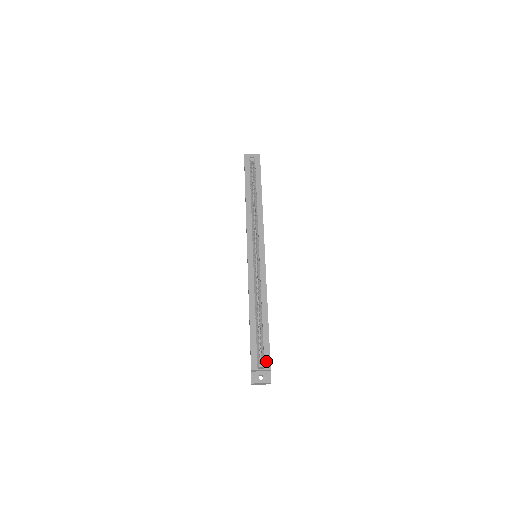
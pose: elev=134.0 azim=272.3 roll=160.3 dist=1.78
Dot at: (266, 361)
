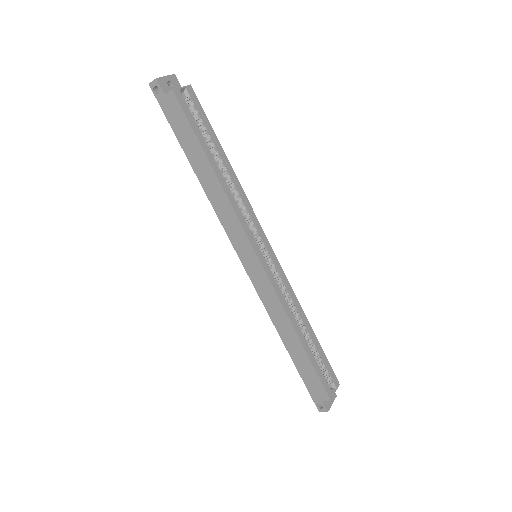
Dot at: (334, 379)
